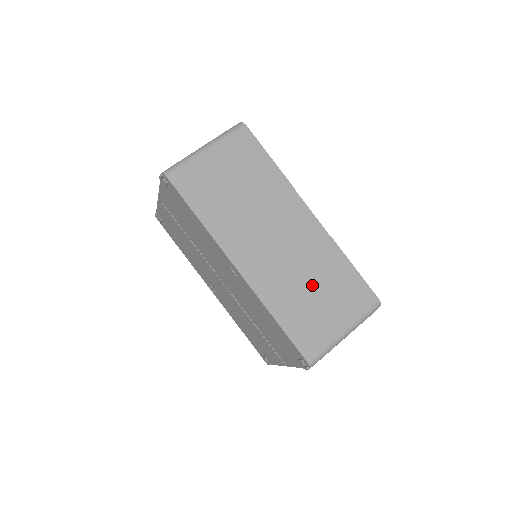
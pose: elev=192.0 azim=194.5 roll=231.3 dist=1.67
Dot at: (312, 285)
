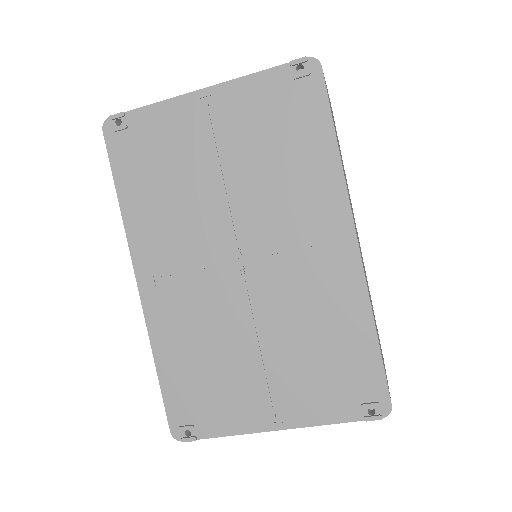
Dot at: occluded
